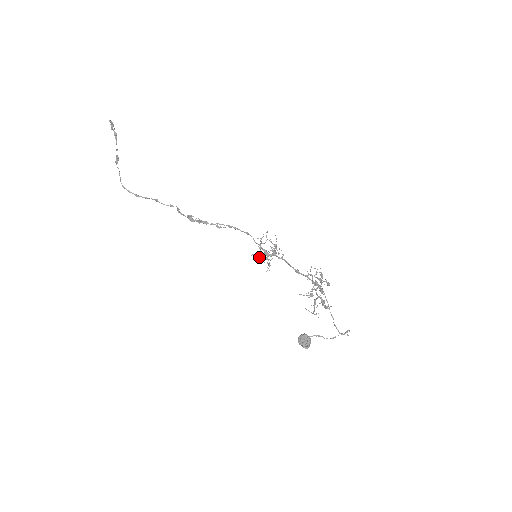
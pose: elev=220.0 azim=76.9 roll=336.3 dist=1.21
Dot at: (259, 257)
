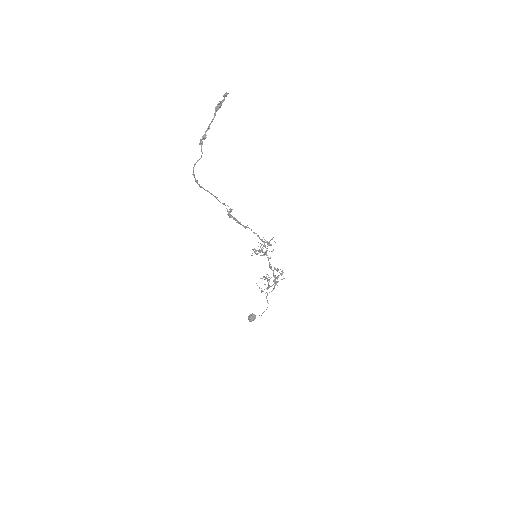
Dot at: (256, 254)
